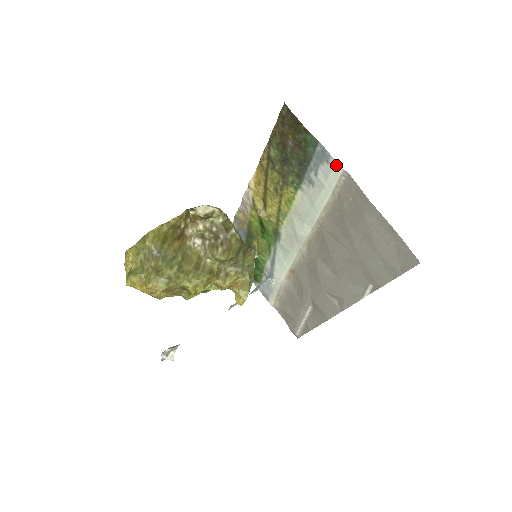
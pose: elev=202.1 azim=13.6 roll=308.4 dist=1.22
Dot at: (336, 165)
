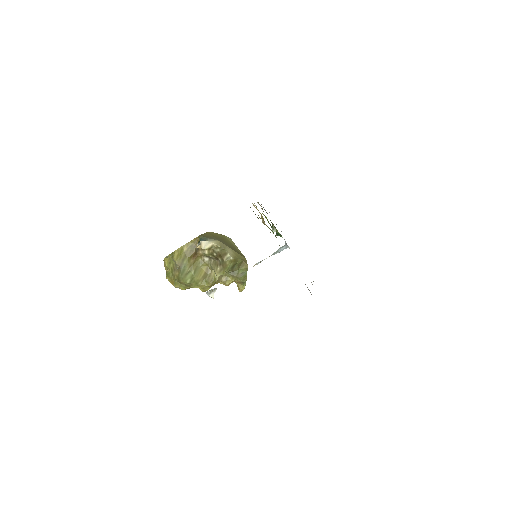
Dot at: occluded
